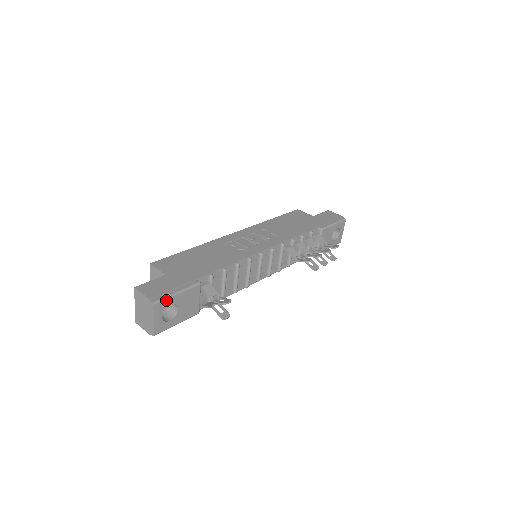
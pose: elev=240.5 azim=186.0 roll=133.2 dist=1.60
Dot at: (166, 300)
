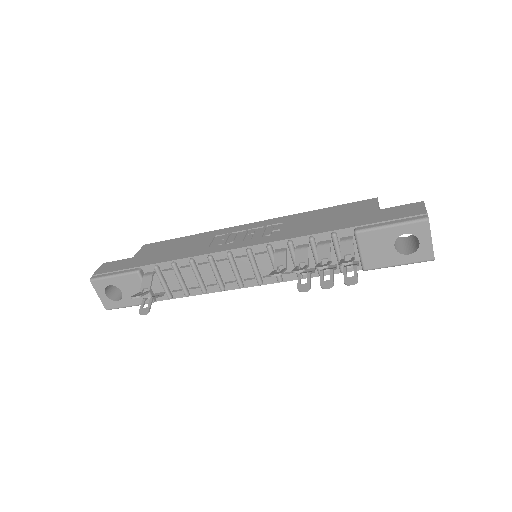
Dot at: (102, 280)
